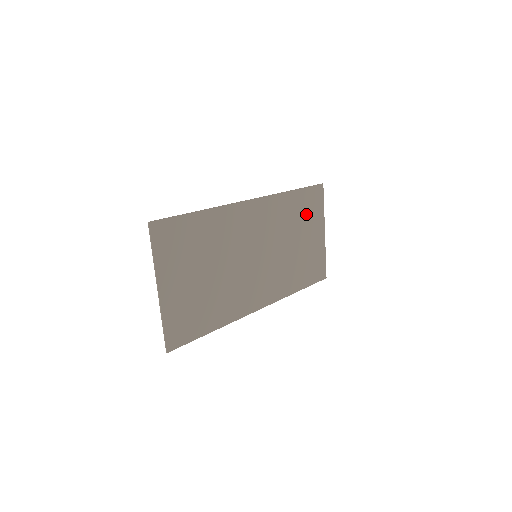
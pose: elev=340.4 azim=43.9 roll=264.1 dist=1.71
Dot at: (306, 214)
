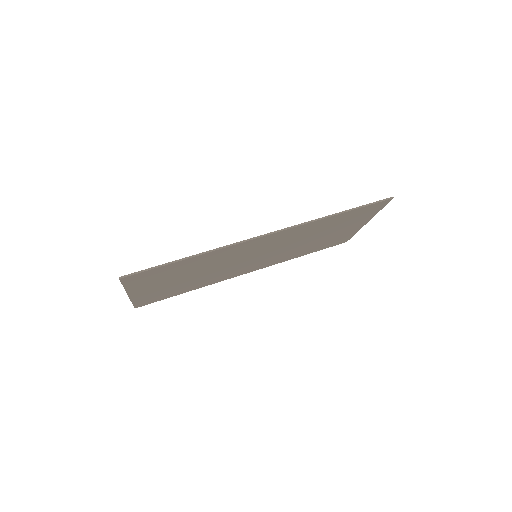
Dot at: (347, 221)
